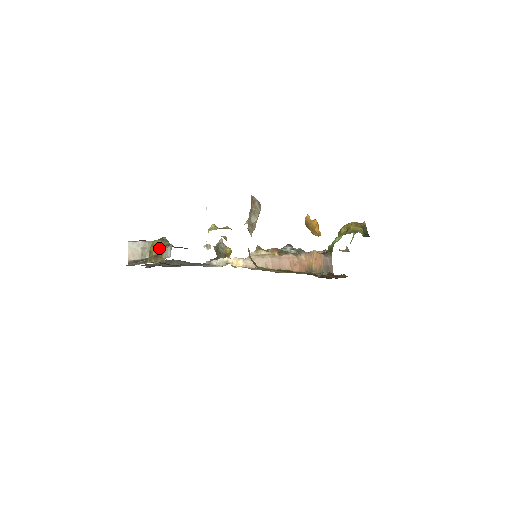
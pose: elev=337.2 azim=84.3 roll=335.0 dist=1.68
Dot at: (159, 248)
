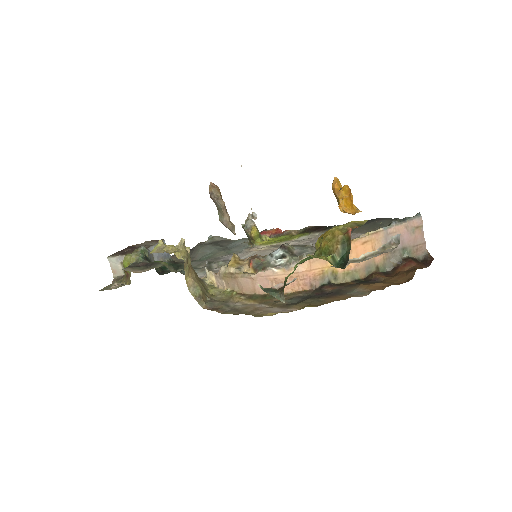
Dot at: occluded
